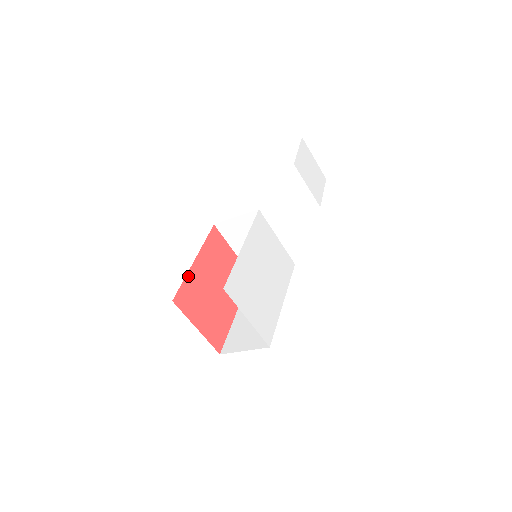
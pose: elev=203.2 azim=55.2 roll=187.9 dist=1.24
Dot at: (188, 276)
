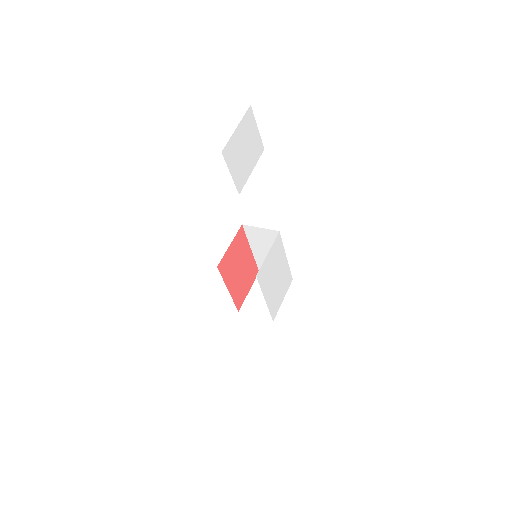
Dot at: (233, 298)
